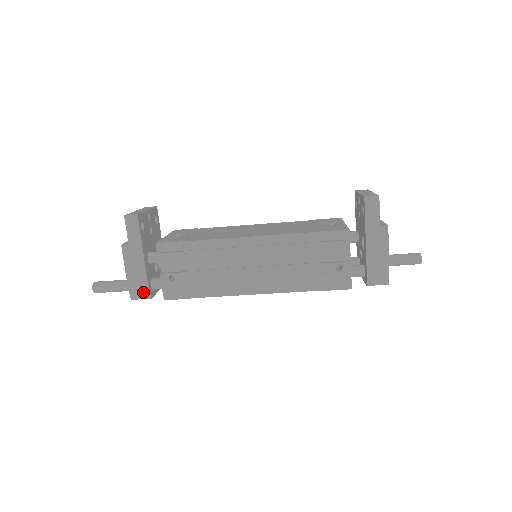
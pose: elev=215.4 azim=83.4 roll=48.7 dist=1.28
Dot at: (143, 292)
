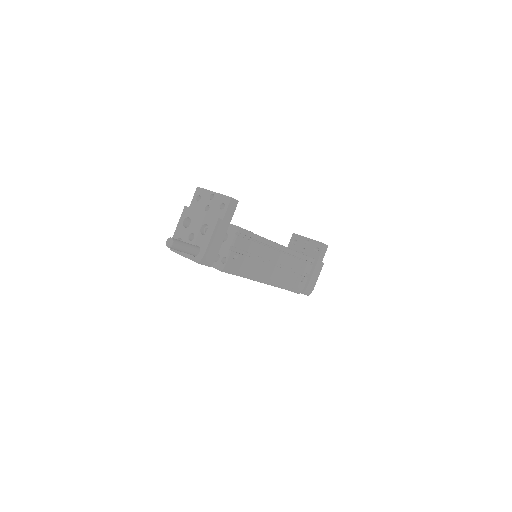
Dot at: (211, 260)
